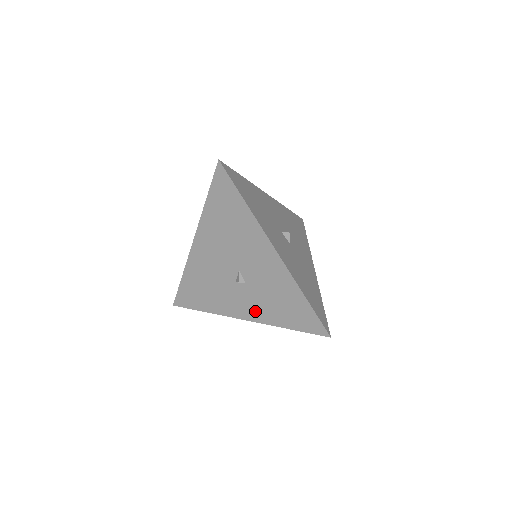
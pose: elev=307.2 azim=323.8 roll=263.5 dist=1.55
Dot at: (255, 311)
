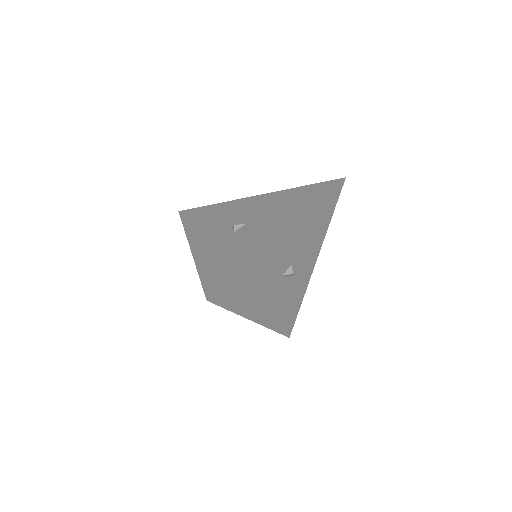
Dot at: (206, 248)
